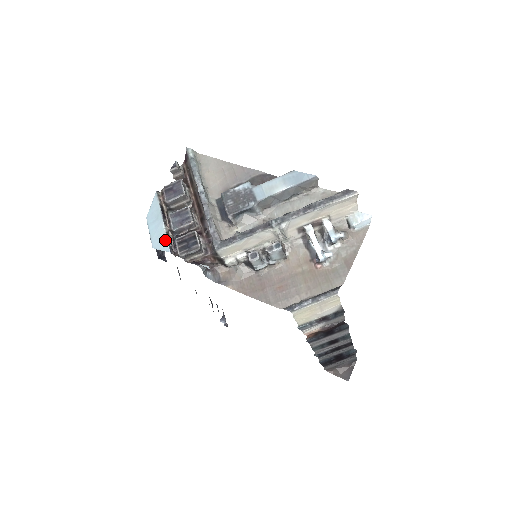
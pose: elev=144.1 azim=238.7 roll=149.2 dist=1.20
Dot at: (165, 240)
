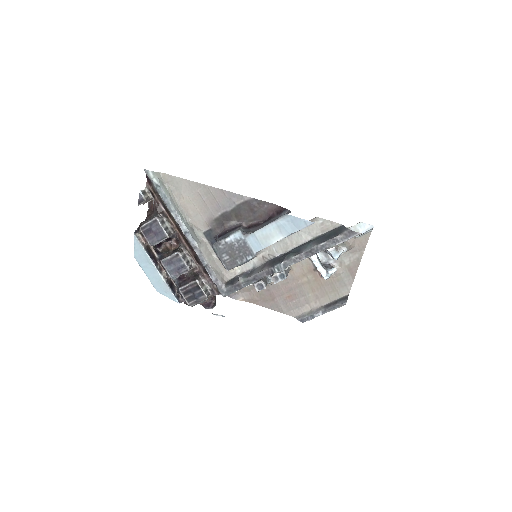
Dot at: (168, 290)
